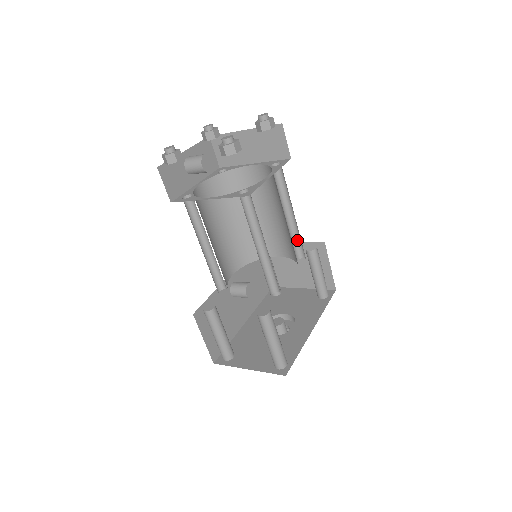
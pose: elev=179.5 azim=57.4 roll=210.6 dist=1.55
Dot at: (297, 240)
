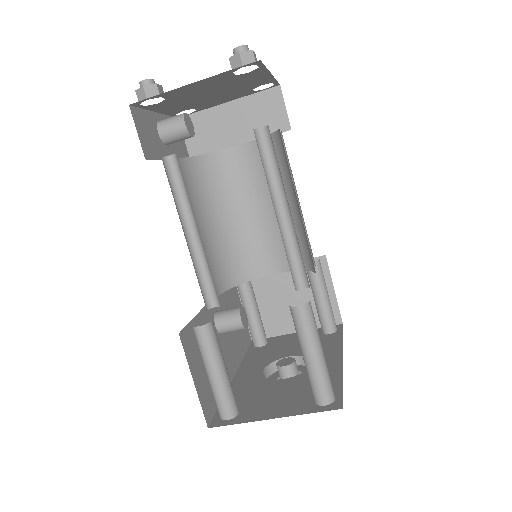
Dot at: occluded
